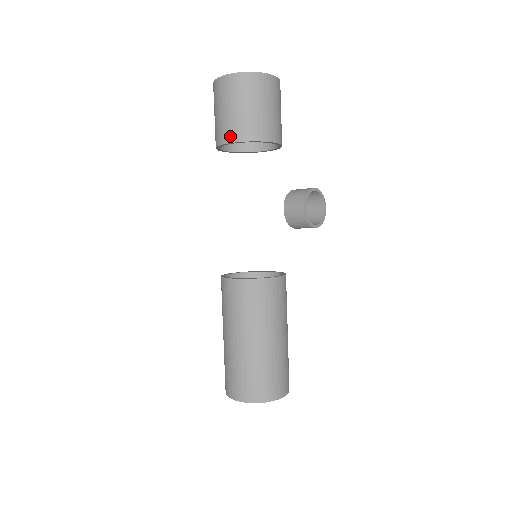
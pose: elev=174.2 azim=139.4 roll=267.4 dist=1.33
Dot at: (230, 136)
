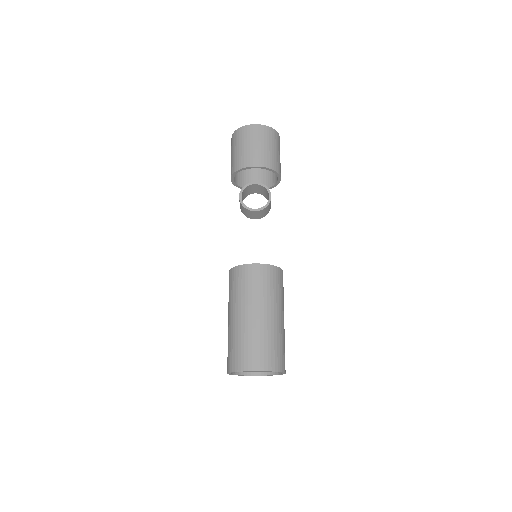
Dot at: (231, 173)
